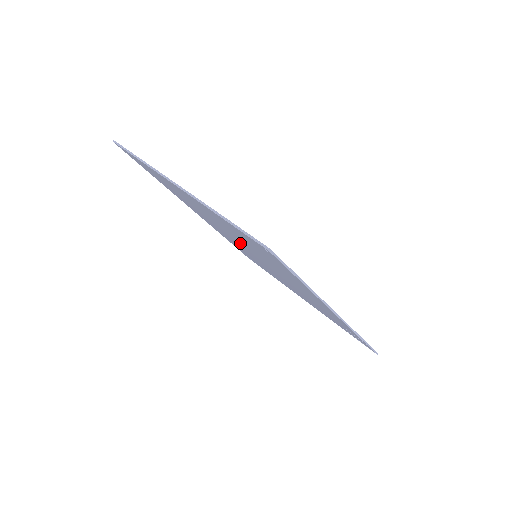
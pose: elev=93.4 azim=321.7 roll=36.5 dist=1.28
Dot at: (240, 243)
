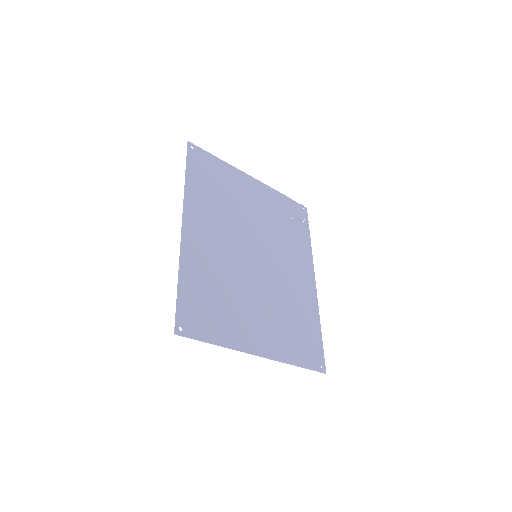
Dot at: (255, 275)
